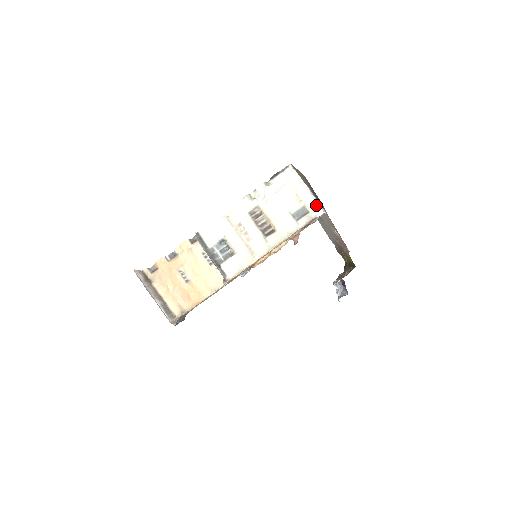
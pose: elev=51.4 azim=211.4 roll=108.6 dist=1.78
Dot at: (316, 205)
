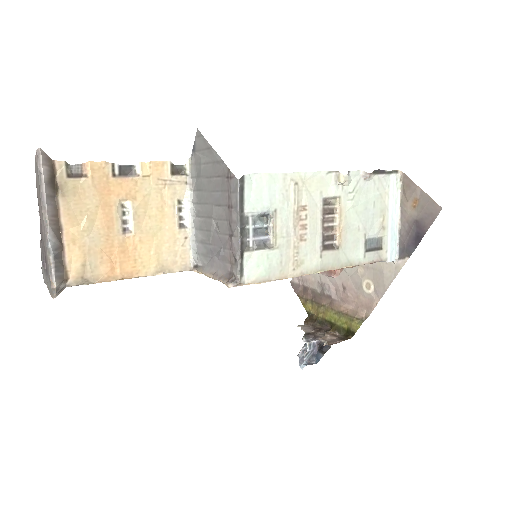
Dot at: (393, 245)
